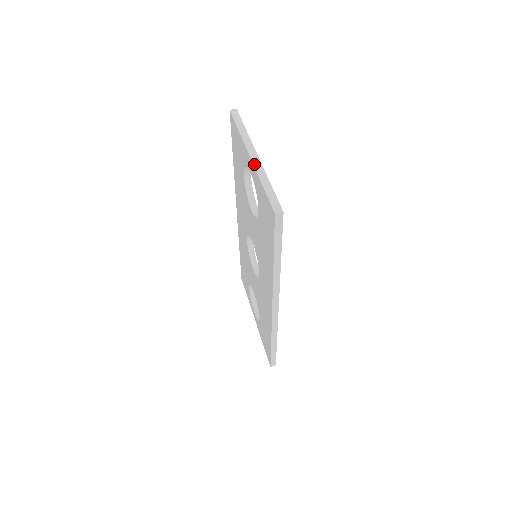
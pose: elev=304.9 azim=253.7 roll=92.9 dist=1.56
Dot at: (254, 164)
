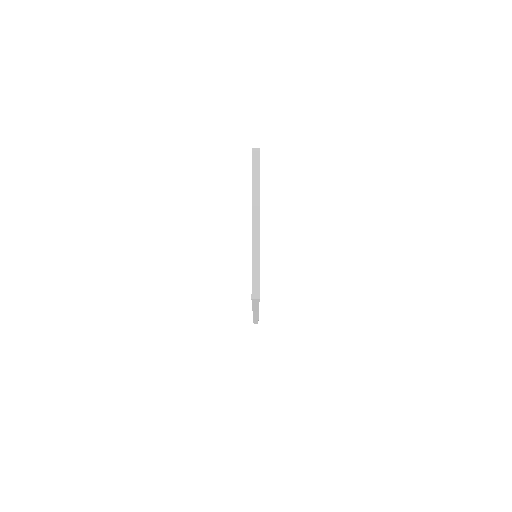
Dot at: (253, 232)
